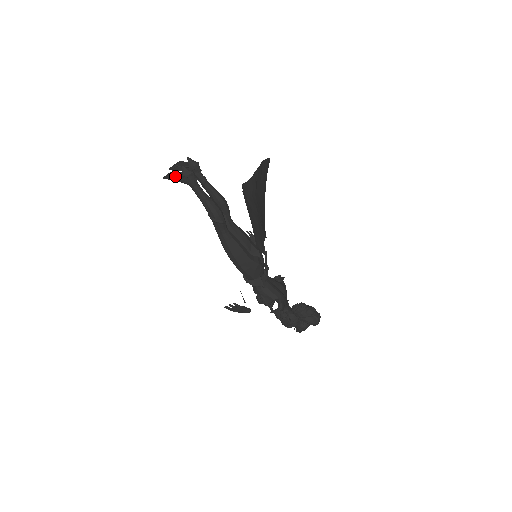
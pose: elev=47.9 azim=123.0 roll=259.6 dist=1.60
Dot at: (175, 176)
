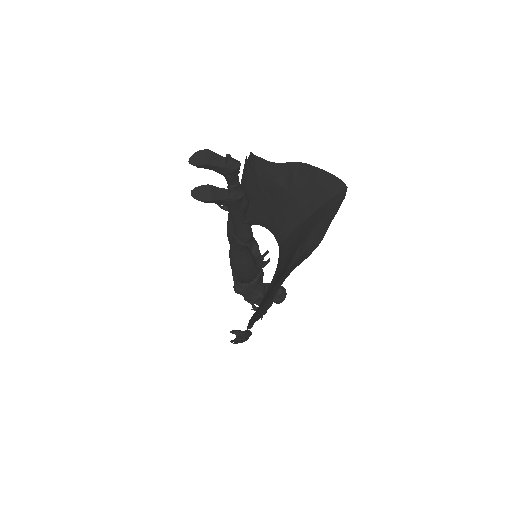
Dot at: (217, 200)
